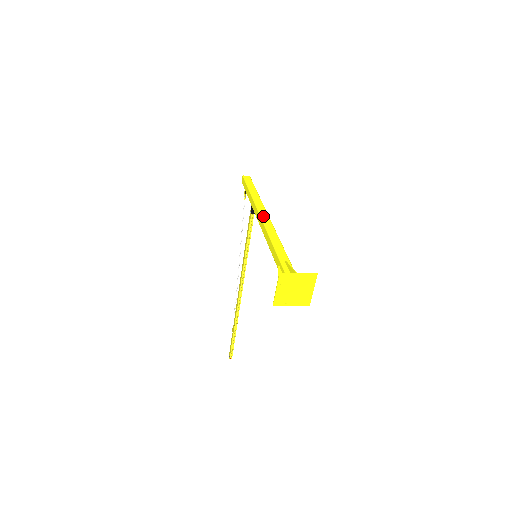
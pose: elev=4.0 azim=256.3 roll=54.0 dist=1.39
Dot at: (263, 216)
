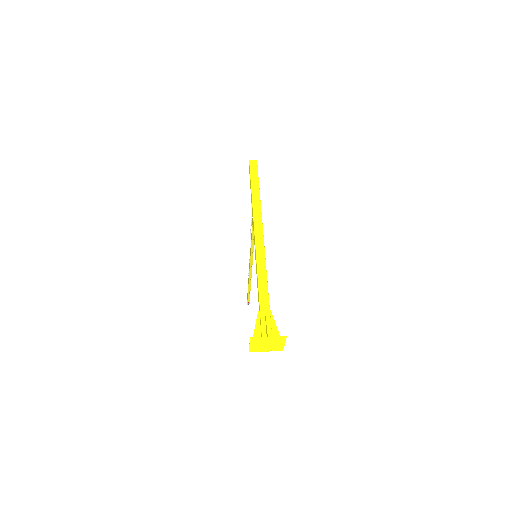
Dot at: (257, 234)
